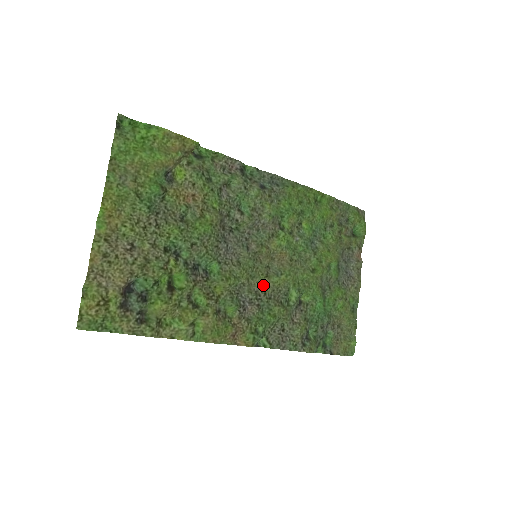
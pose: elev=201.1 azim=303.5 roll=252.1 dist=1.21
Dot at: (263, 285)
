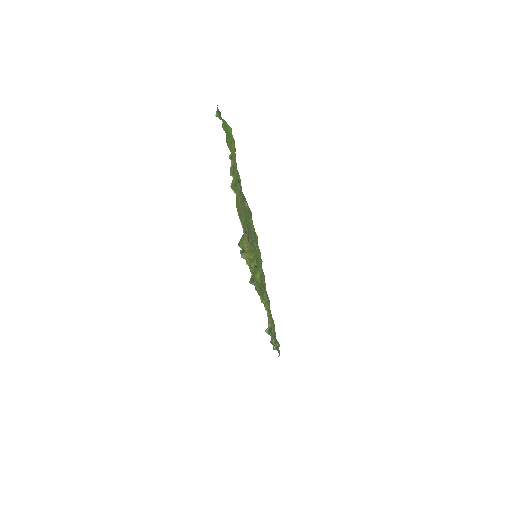
Dot at: occluded
